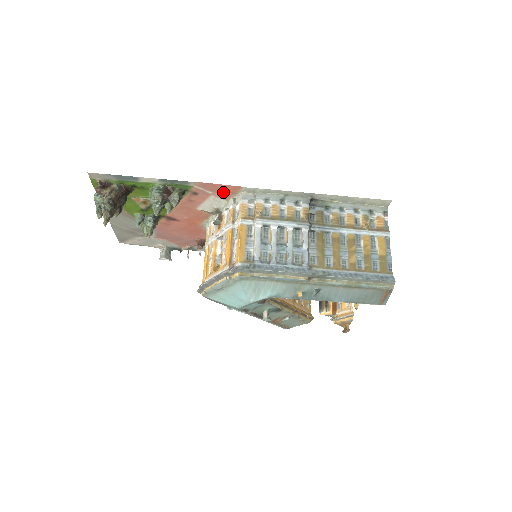
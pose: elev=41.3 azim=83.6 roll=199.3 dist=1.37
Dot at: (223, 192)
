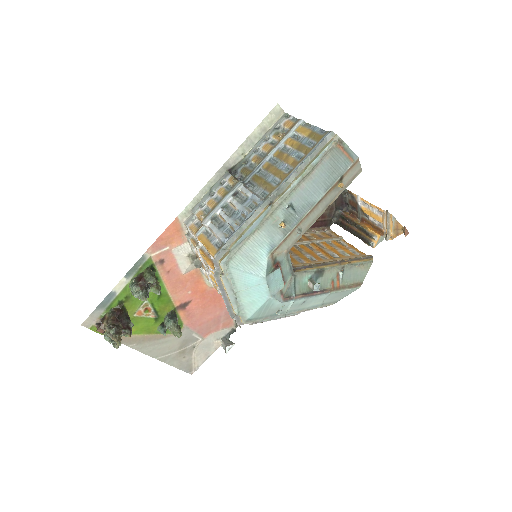
Dot at: (174, 238)
